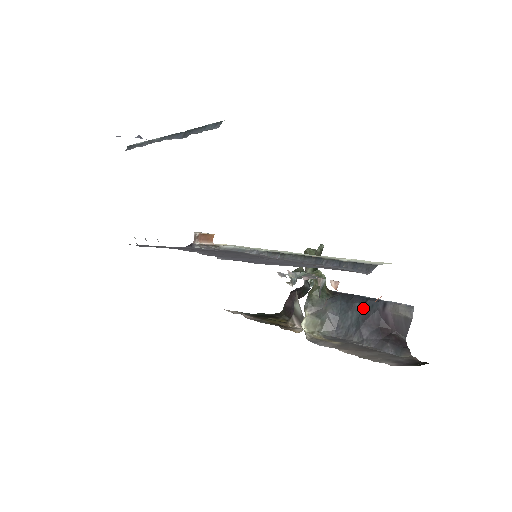
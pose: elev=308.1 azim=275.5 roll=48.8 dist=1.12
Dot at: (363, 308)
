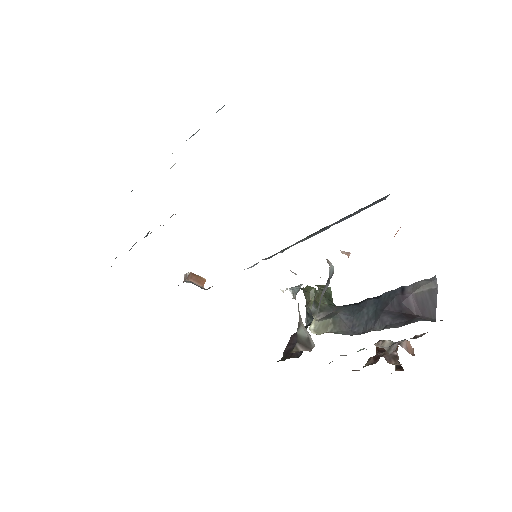
Dot at: (379, 301)
